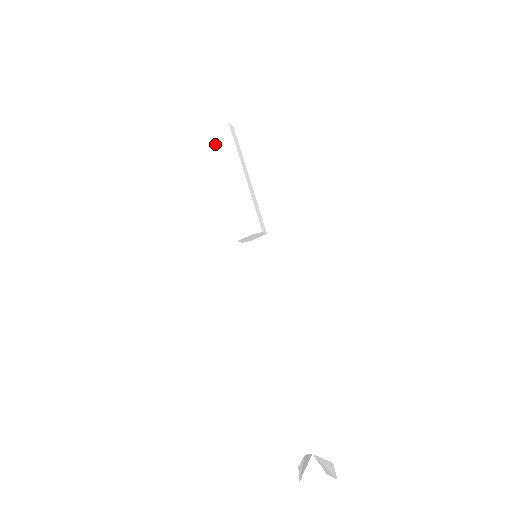
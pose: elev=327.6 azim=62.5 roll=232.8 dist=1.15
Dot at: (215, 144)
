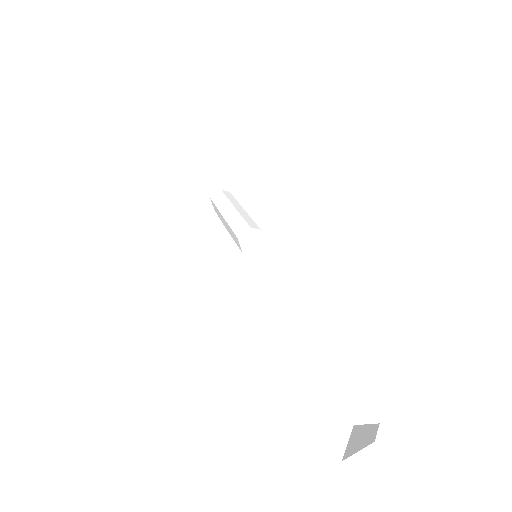
Dot at: (219, 199)
